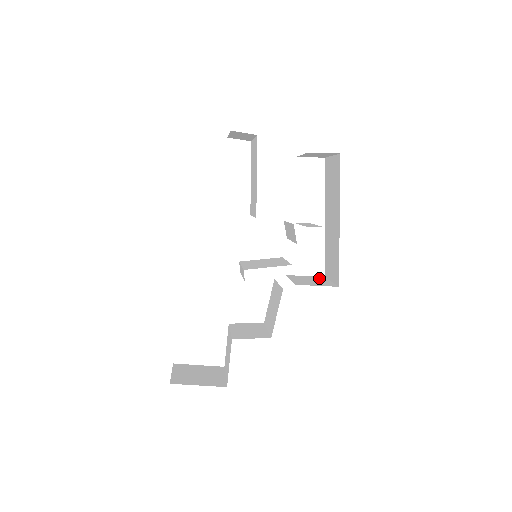
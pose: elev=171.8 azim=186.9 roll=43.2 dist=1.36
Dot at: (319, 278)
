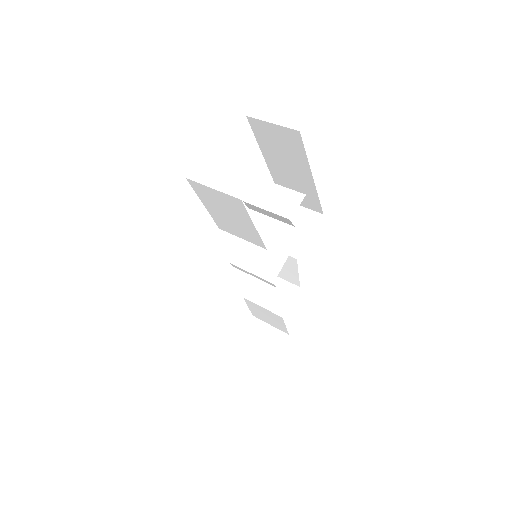
Dot at: (285, 208)
